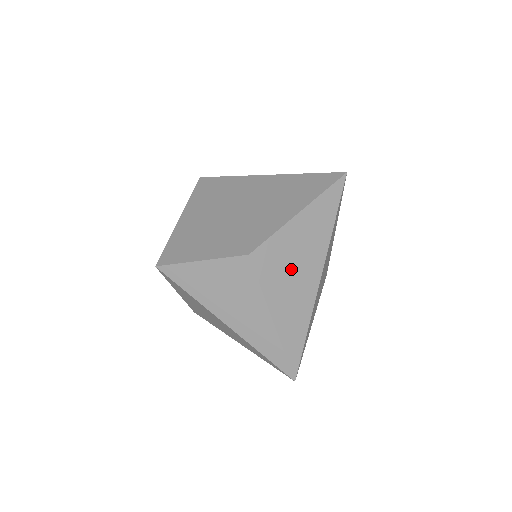
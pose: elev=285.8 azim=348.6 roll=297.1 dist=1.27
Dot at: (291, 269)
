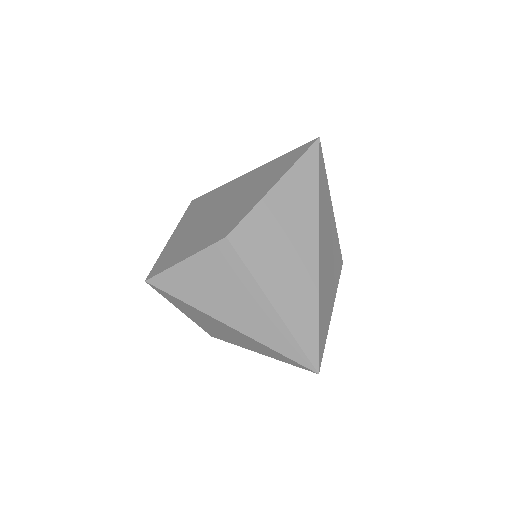
Dot at: (280, 246)
